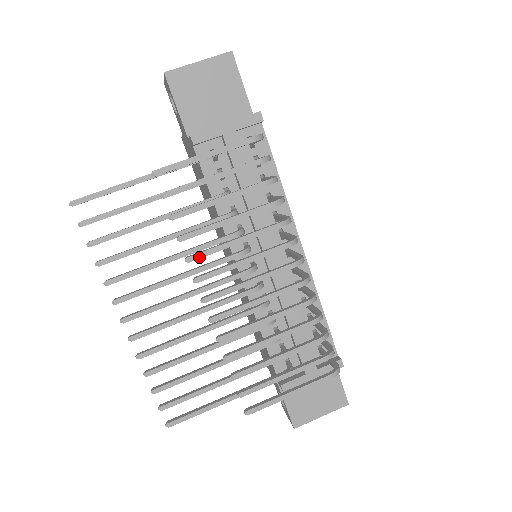
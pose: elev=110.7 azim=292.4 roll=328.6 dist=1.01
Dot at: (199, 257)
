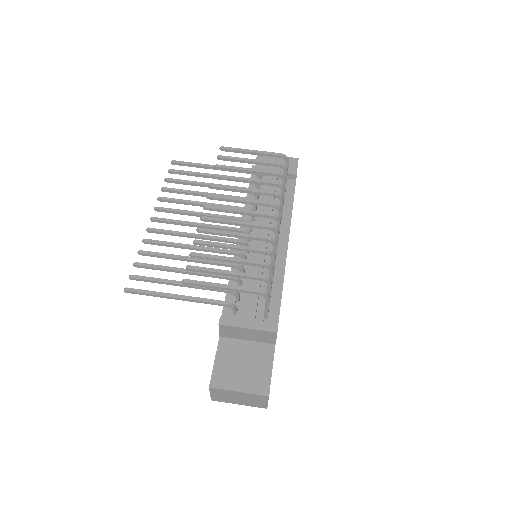
Dot at: (218, 186)
